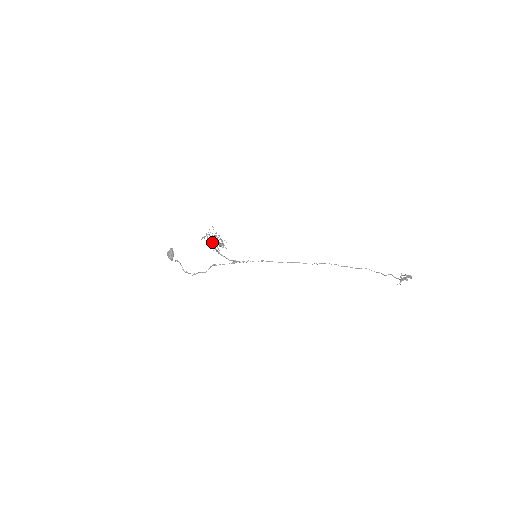
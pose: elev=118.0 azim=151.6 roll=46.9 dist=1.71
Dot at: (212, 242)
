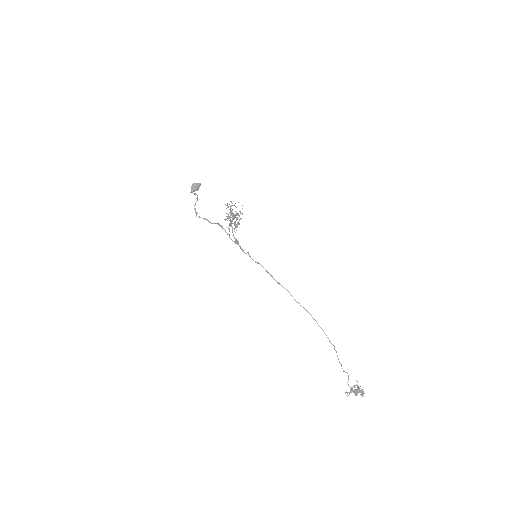
Dot at: (232, 214)
